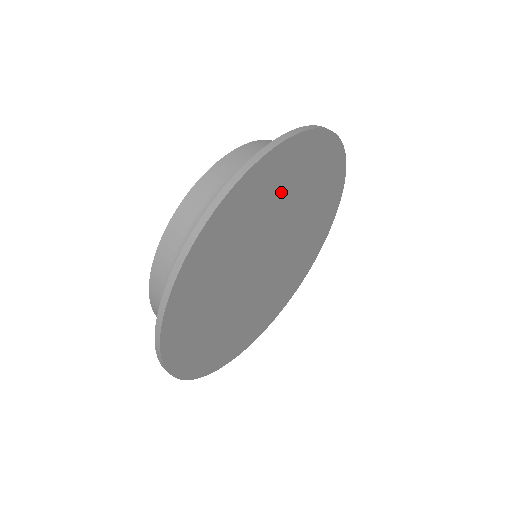
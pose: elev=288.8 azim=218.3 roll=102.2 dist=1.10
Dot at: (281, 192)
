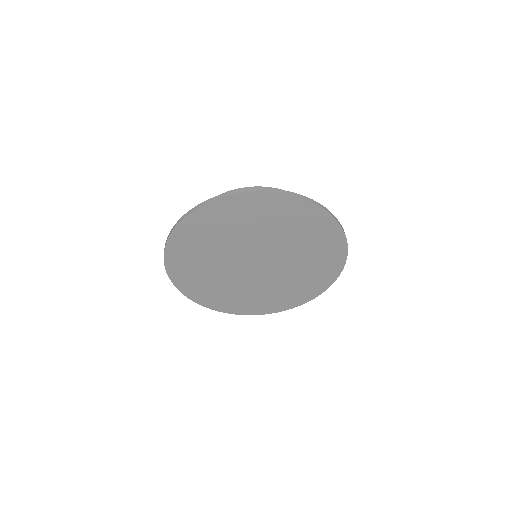
Dot at: (277, 223)
